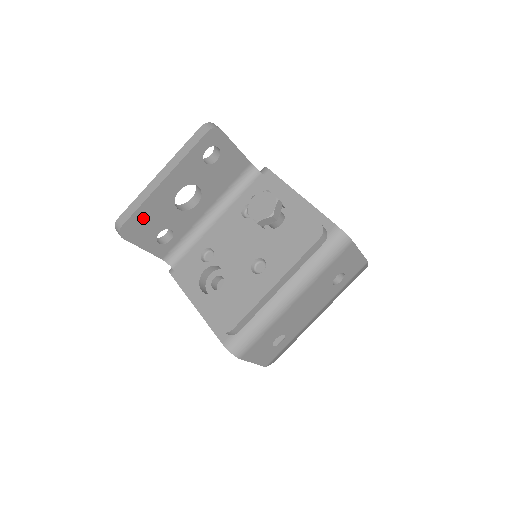
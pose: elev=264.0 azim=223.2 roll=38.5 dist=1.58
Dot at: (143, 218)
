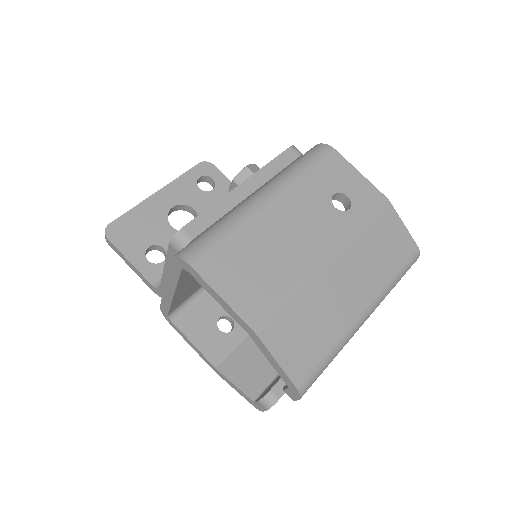
Dot at: (132, 224)
